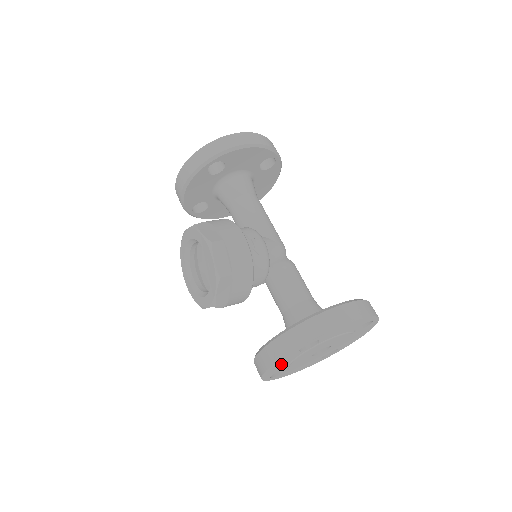
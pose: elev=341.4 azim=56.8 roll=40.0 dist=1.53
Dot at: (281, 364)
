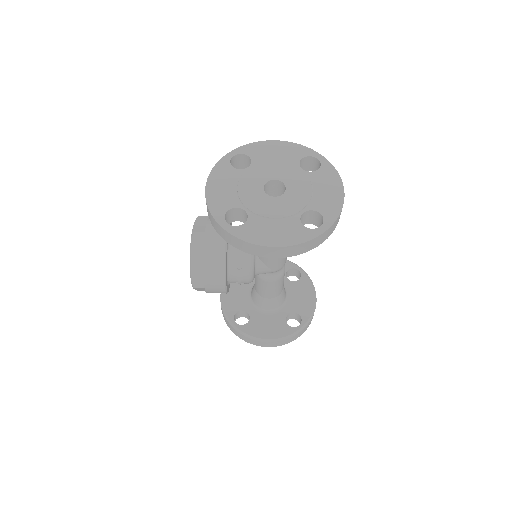
Dot at: occluded
